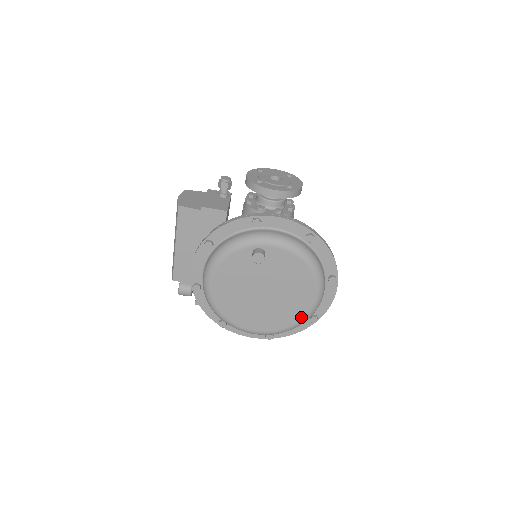
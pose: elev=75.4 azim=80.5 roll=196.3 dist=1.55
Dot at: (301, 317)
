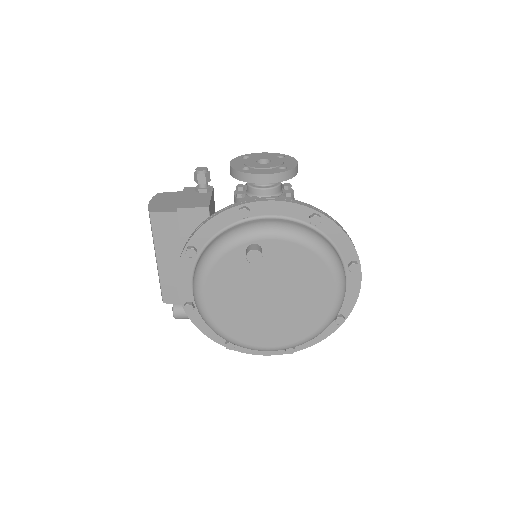
Dot at: (323, 320)
